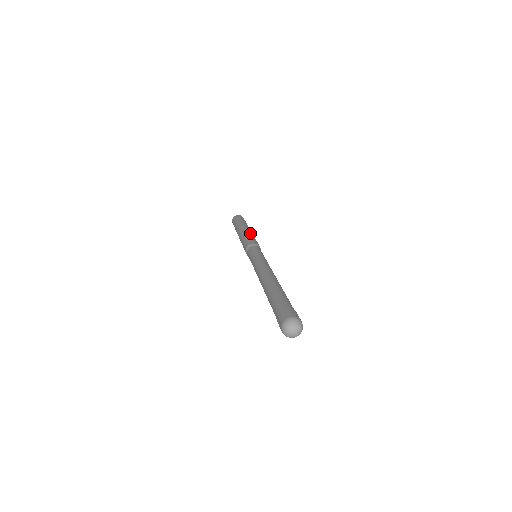
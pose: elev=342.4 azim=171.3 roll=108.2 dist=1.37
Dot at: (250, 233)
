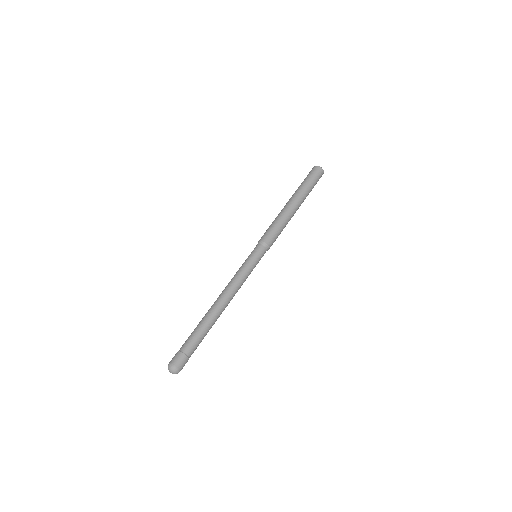
Dot at: (279, 216)
